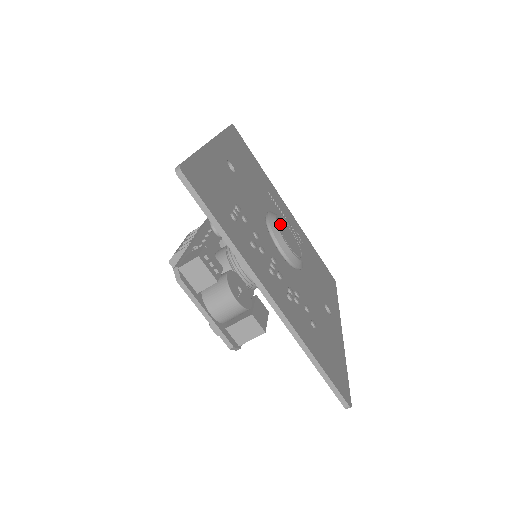
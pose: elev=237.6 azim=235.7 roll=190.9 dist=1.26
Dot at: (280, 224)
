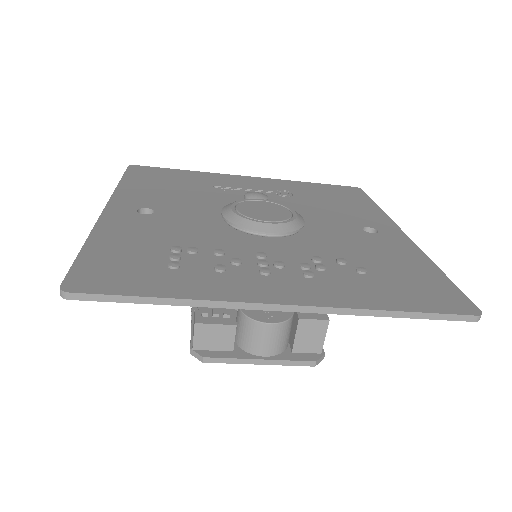
Dot at: (242, 209)
